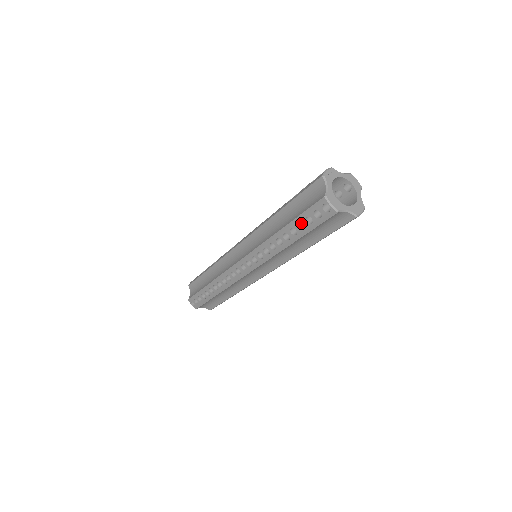
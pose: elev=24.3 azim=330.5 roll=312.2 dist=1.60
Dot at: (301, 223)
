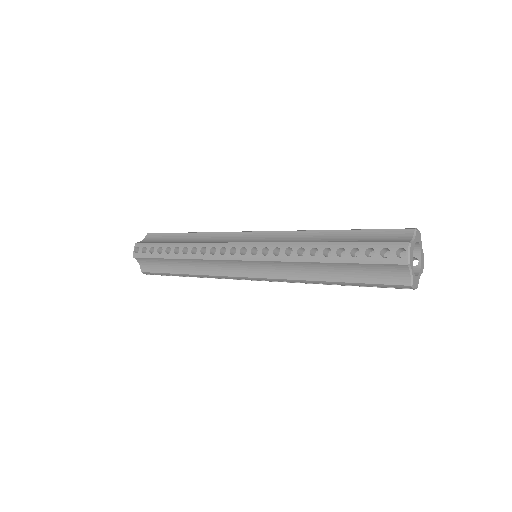
Dot at: occluded
